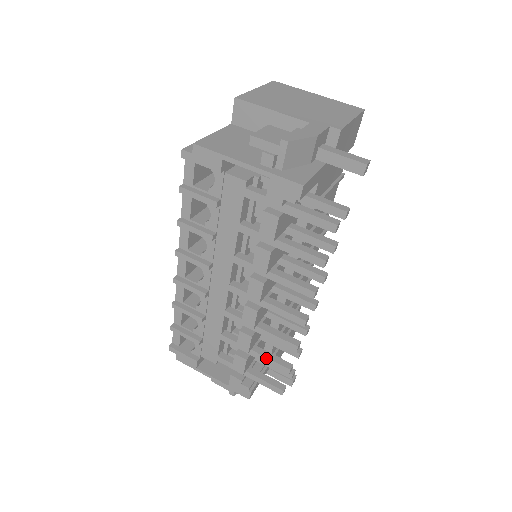
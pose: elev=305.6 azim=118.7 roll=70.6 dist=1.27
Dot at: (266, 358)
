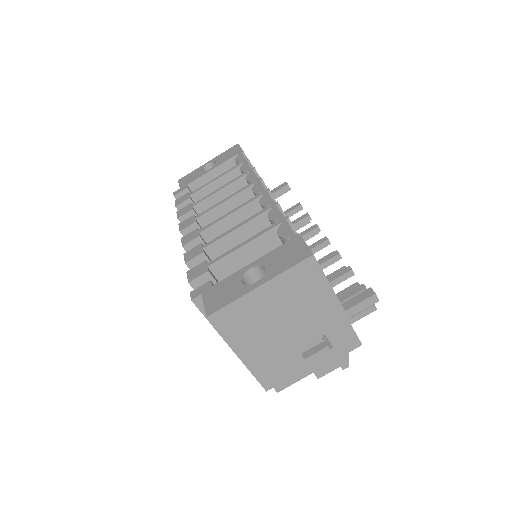
Dot at: occluded
